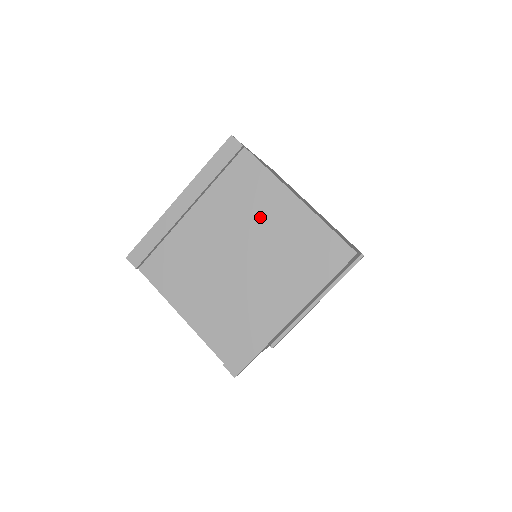
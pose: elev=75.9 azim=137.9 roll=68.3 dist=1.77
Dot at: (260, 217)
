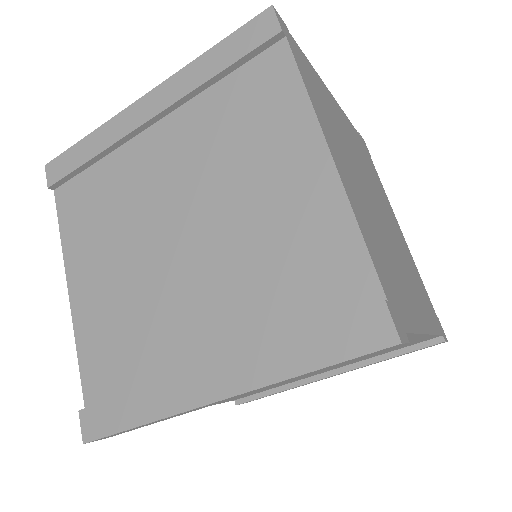
Dot at: (251, 180)
